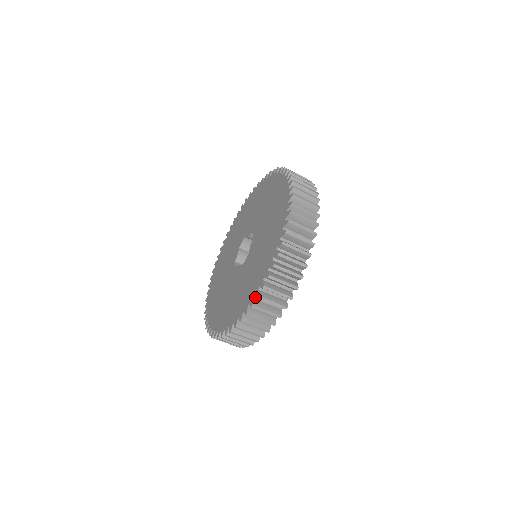
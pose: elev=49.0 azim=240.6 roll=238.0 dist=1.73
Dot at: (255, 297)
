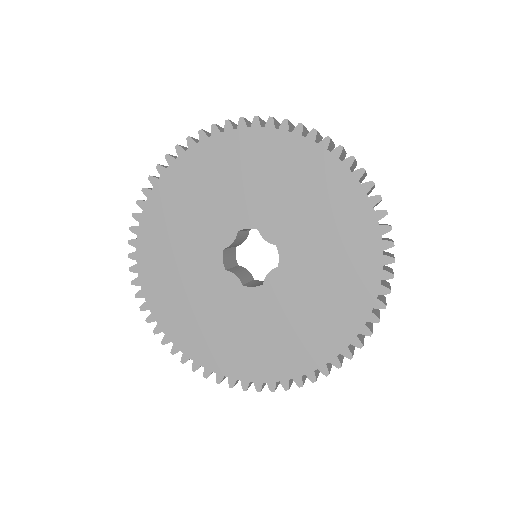
Dot at: (266, 382)
